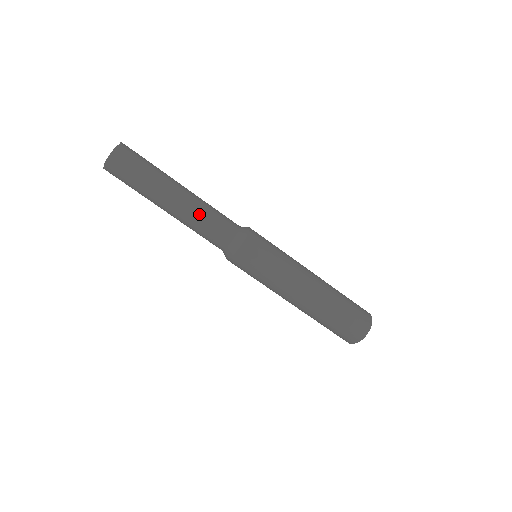
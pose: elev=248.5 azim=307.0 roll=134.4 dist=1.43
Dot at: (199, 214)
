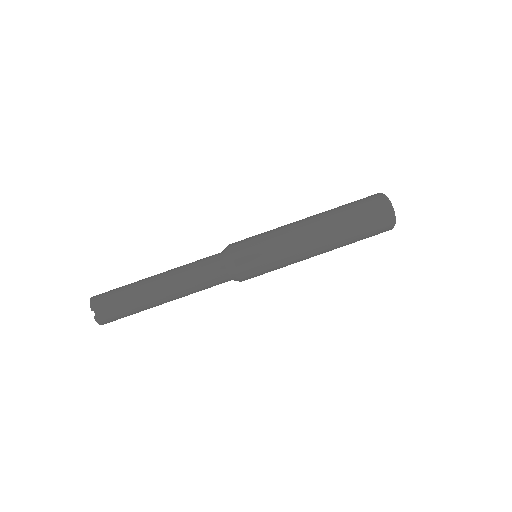
Dot at: (183, 267)
